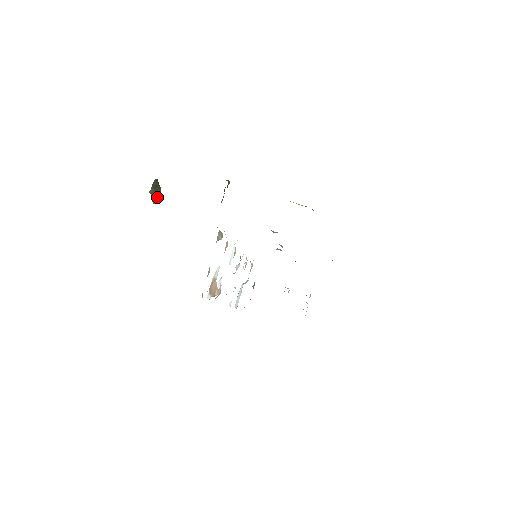
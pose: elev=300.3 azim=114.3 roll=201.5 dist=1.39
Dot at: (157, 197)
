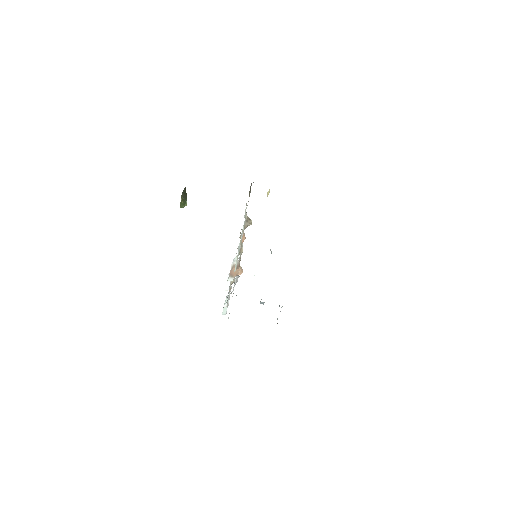
Dot at: (184, 202)
